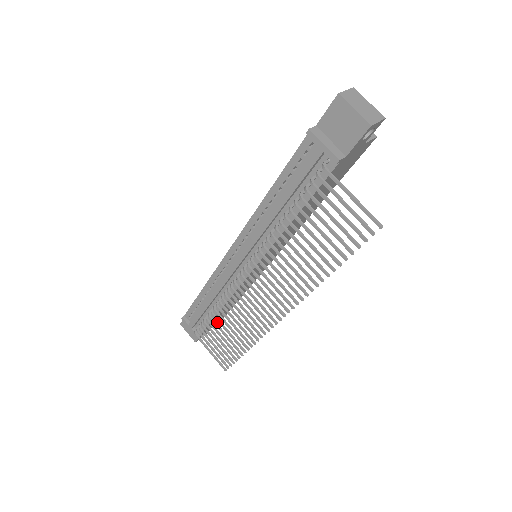
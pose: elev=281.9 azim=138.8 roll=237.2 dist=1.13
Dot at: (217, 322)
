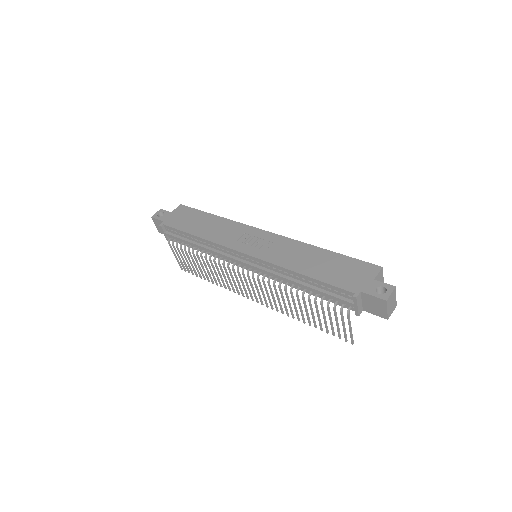
Dot at: occluded
